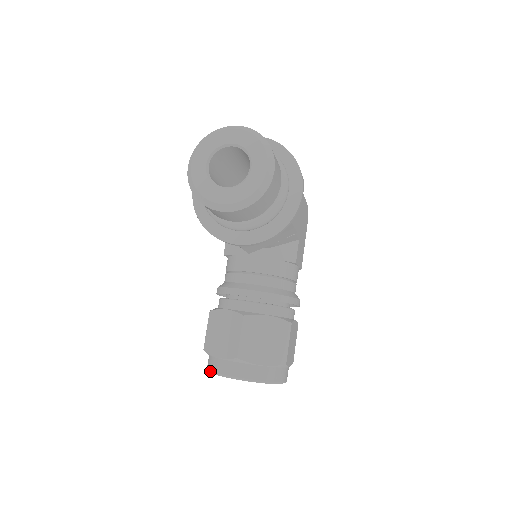
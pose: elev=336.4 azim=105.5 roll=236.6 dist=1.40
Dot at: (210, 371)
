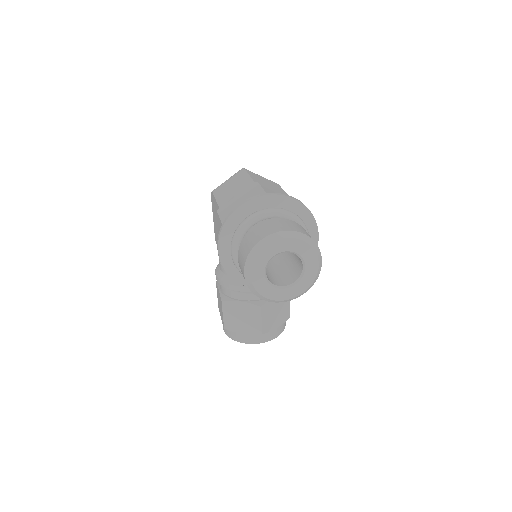
Dot at: occluded
